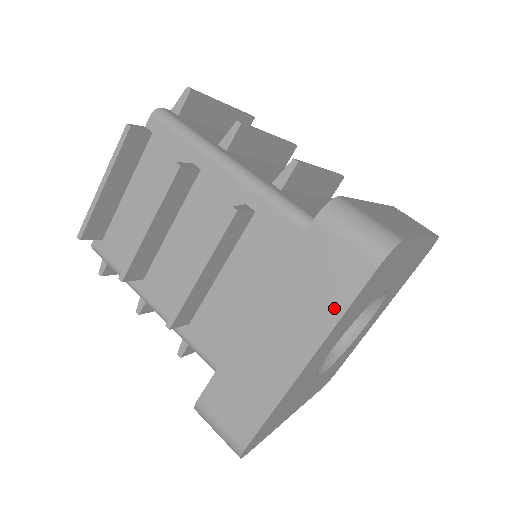
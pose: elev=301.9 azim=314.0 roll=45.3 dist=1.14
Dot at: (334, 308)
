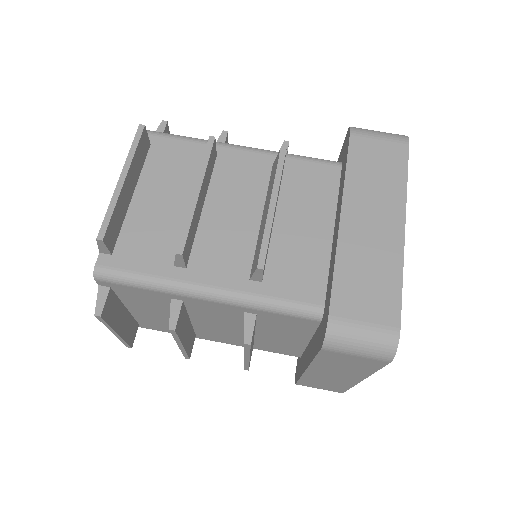
Dot at: (399, 179)
